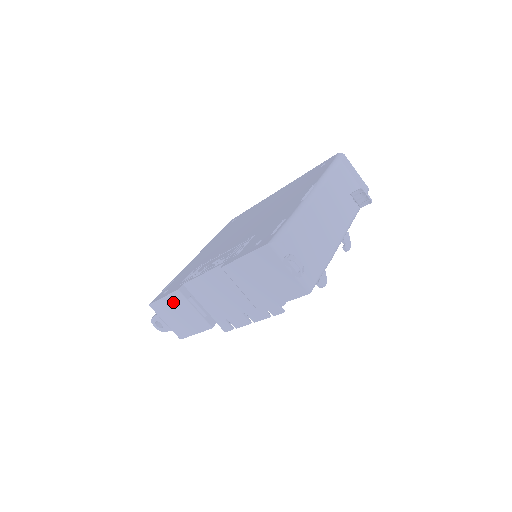
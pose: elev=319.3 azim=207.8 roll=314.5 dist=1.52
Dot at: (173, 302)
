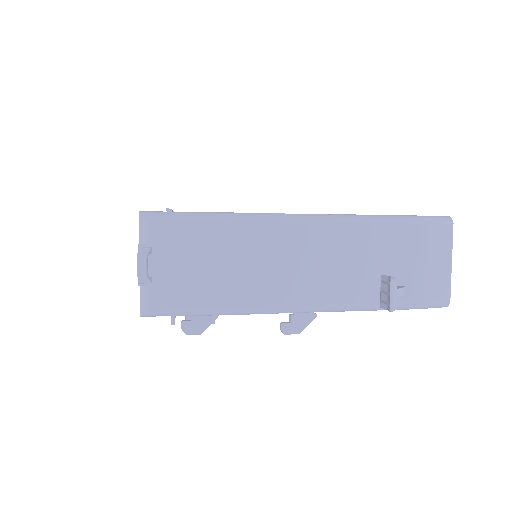
Dot at: occluded
